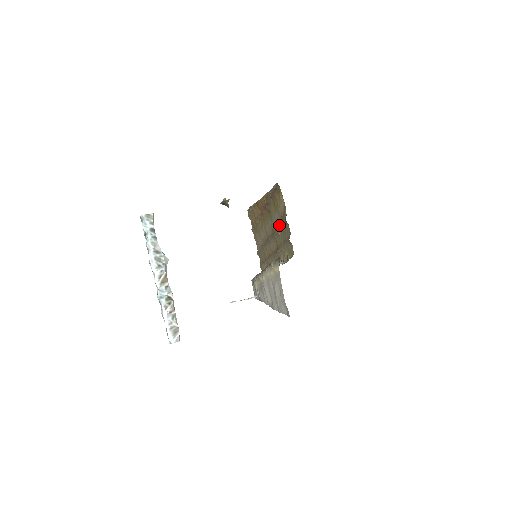
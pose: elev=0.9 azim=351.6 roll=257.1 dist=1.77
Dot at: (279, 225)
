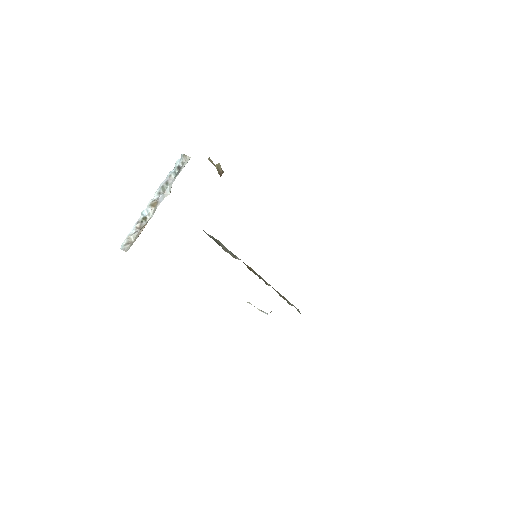
Dot at: occluded
